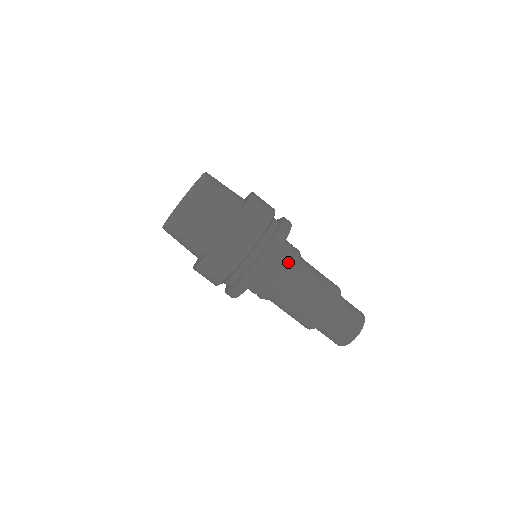
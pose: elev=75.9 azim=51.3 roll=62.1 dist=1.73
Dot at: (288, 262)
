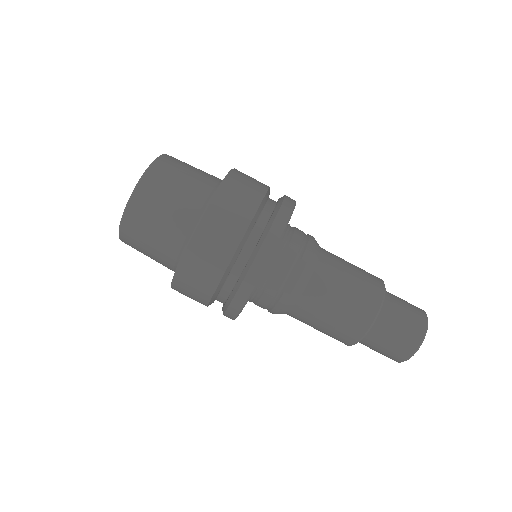
Dot at: (298, 258)
